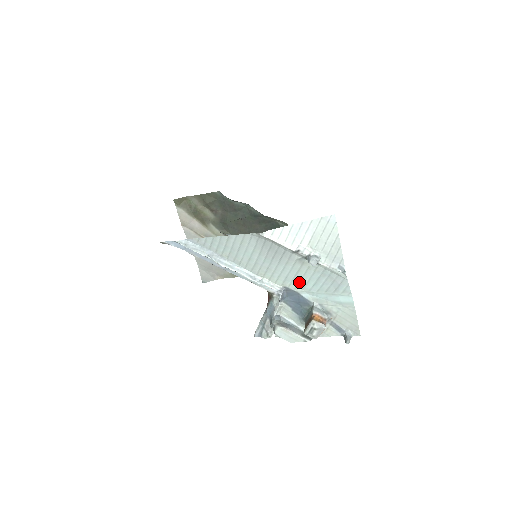
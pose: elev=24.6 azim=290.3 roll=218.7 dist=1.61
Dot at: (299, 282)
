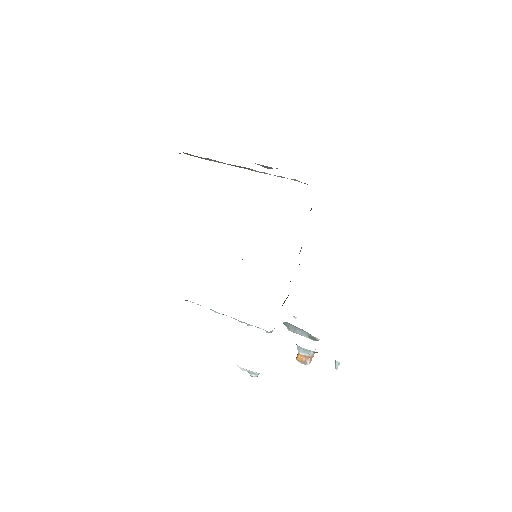
Dot at: occluded
